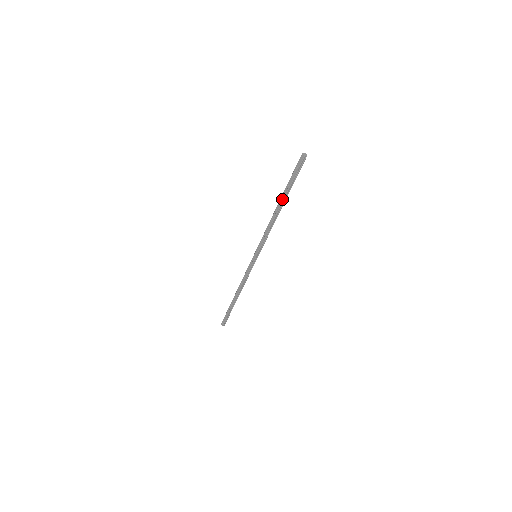
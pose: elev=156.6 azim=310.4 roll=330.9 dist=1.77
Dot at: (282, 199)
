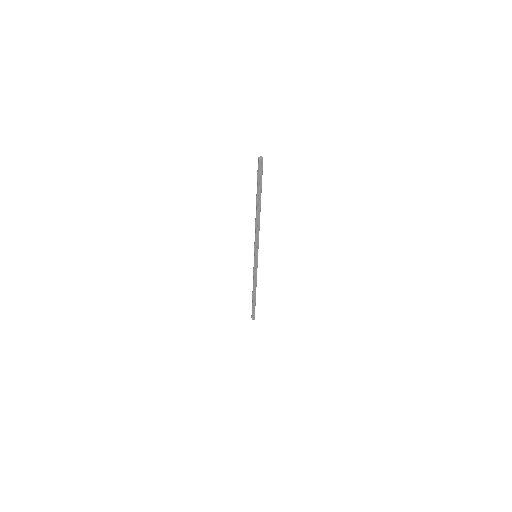
Dot at: (259, 203)
